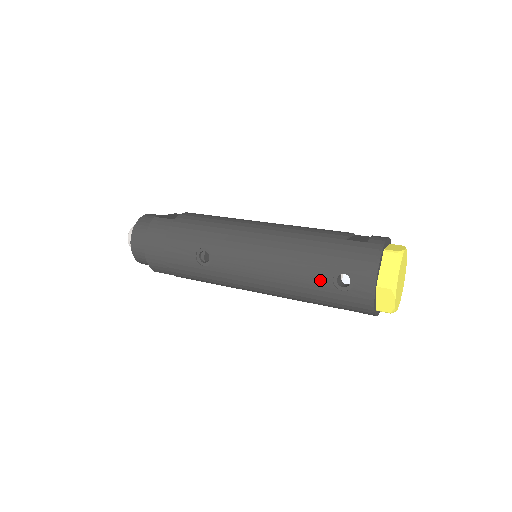
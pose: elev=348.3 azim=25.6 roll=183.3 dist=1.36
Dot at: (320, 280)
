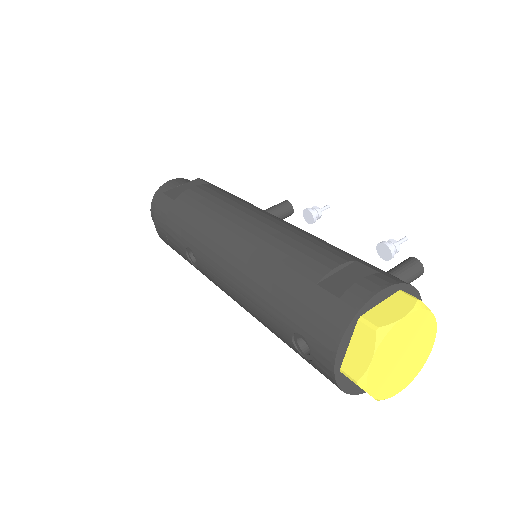
Dot at: (281, 333)
